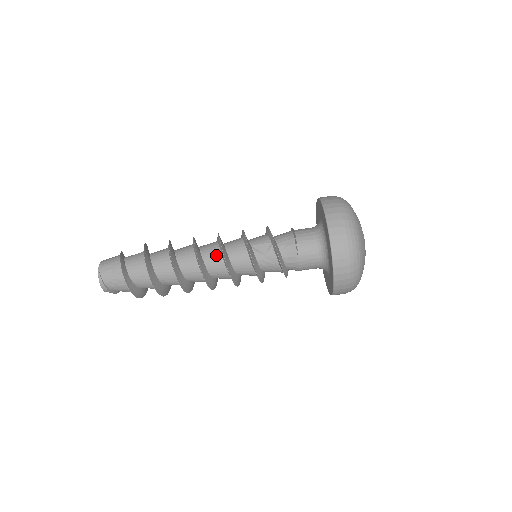
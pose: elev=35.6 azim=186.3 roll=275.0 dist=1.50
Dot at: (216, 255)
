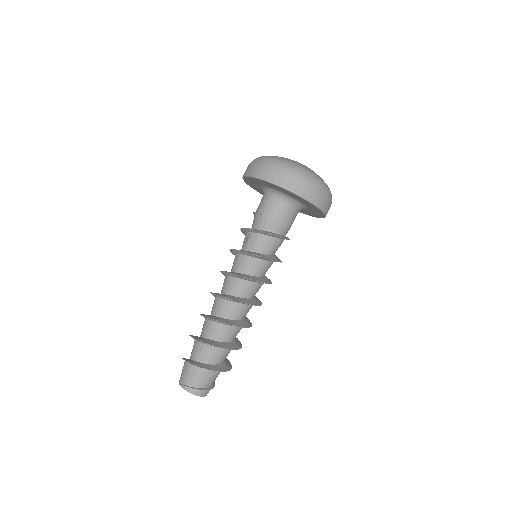
Dot at: (225, 281)
